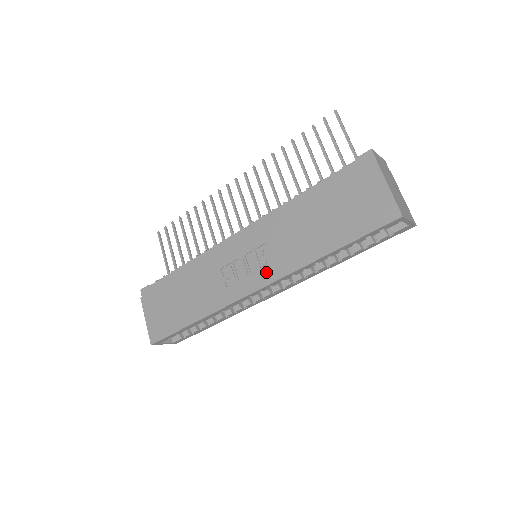
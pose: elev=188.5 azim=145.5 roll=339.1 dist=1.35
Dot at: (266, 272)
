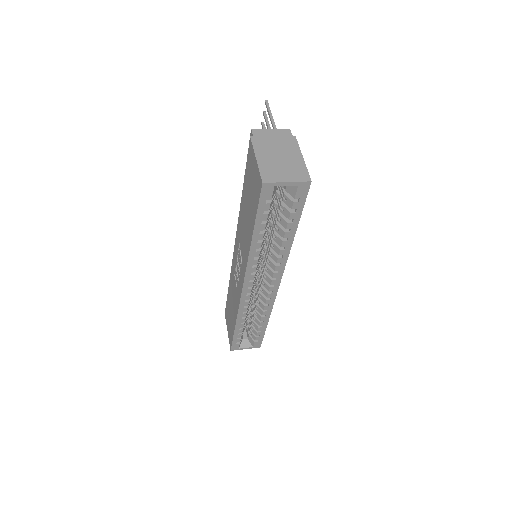
Dot at: (242, 269)
